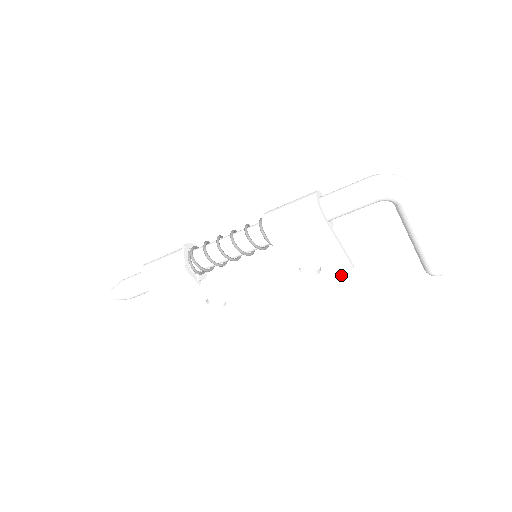
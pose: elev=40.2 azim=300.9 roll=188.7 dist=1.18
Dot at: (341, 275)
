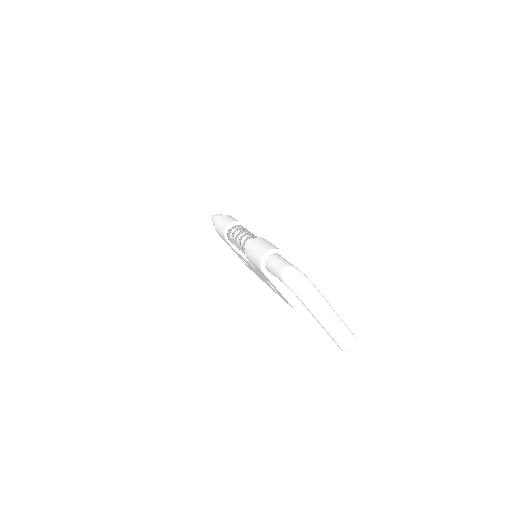
Dot at: (288, 303)
